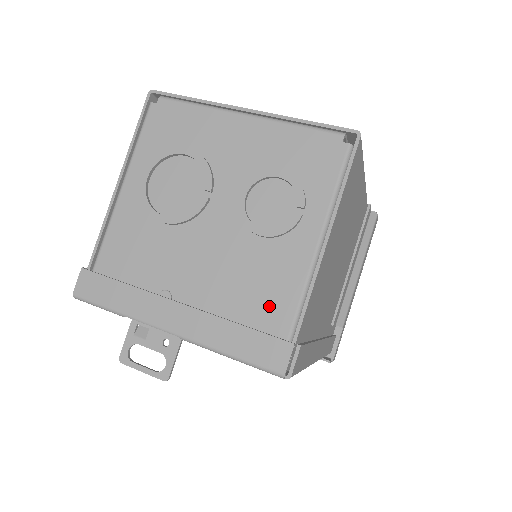
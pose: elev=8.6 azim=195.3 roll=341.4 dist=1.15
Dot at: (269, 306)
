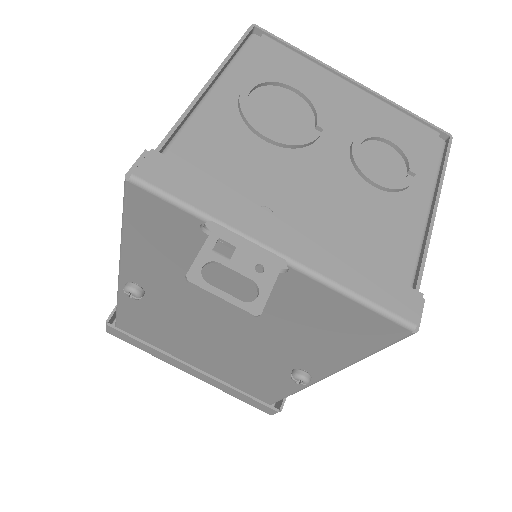
Dot at: (387, 254)
